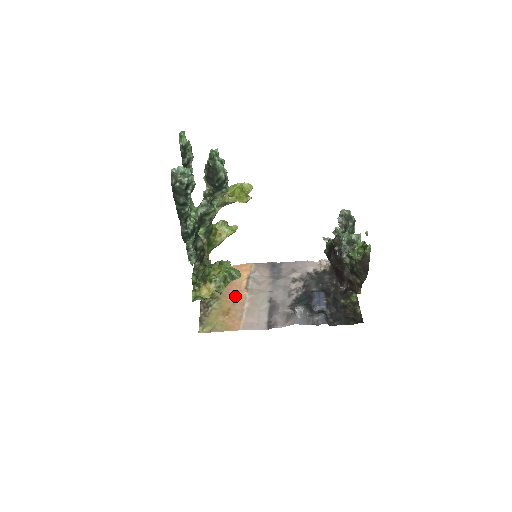
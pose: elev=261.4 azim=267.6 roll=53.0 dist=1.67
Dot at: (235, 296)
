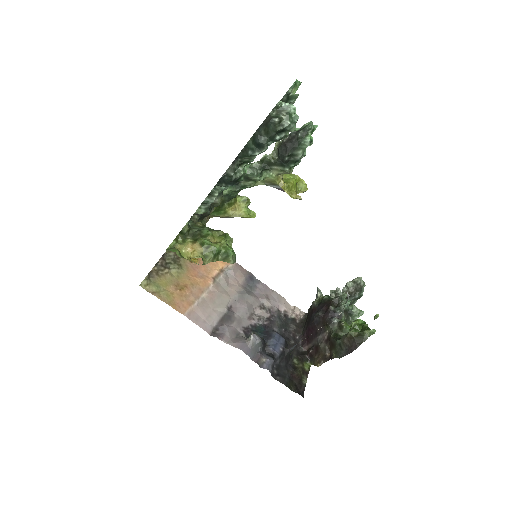
Dot at: (199, 278)
